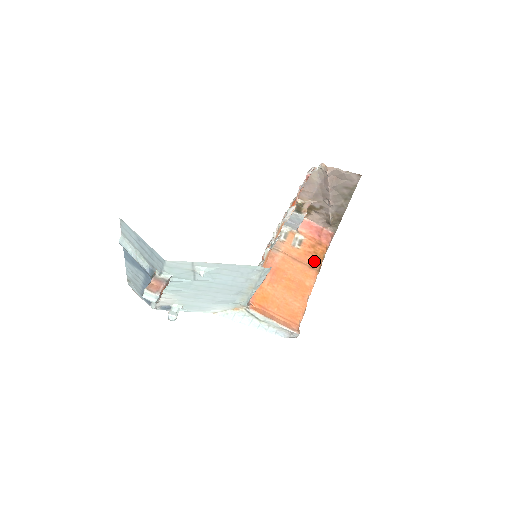
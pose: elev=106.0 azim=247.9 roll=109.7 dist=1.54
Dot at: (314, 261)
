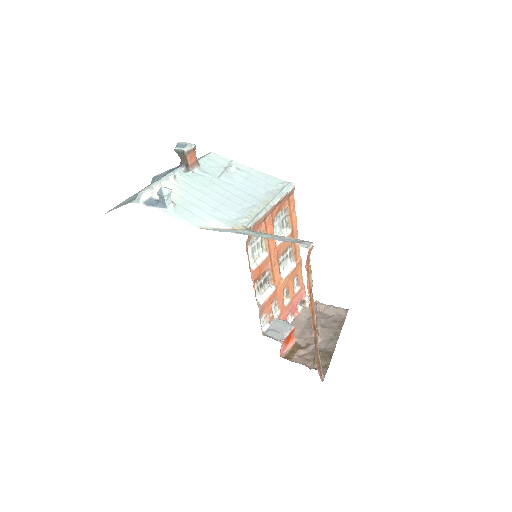
Dot at: occluded
